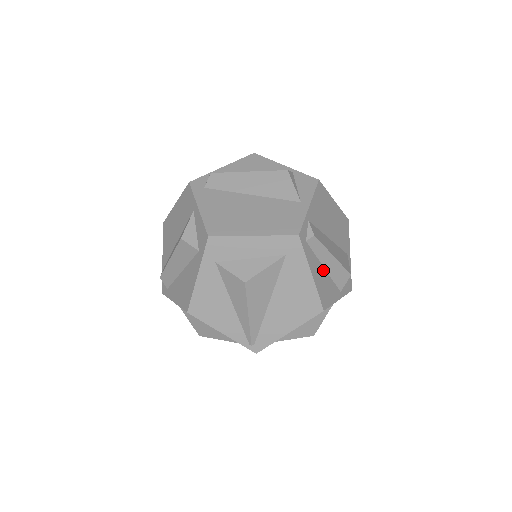
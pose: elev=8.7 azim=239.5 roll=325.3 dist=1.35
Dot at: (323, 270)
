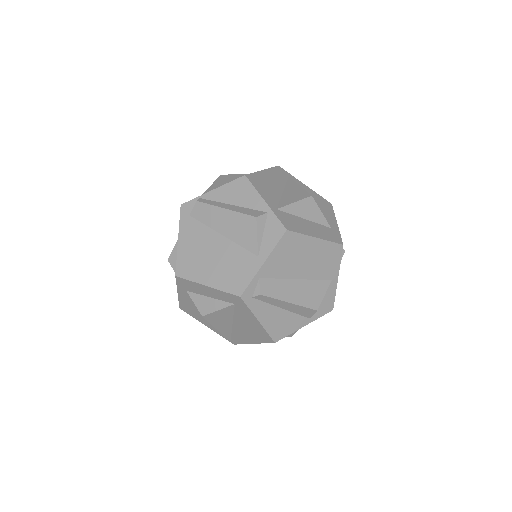
Dot at: (280, 311)
